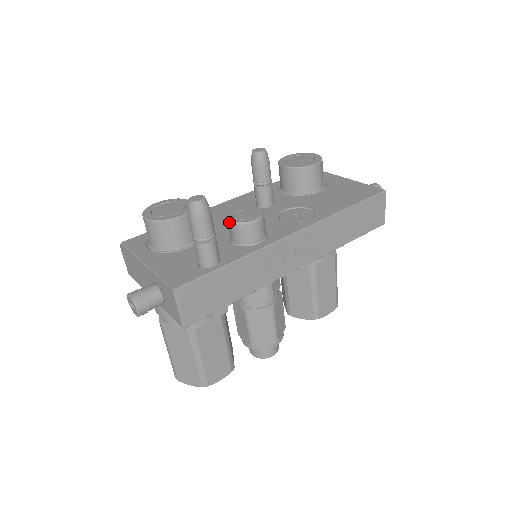
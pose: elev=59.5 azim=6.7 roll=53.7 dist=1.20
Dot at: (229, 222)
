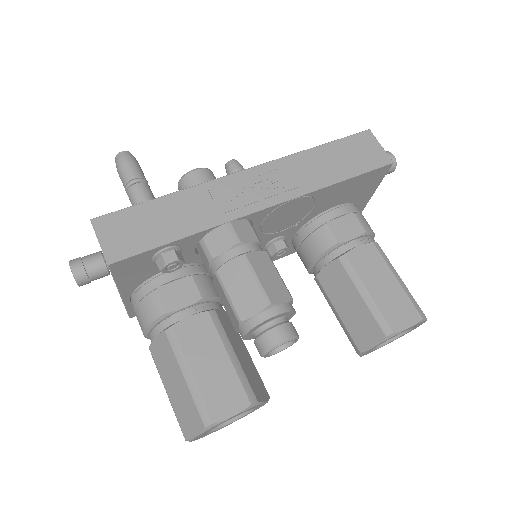
Dot at: (178, 188)
